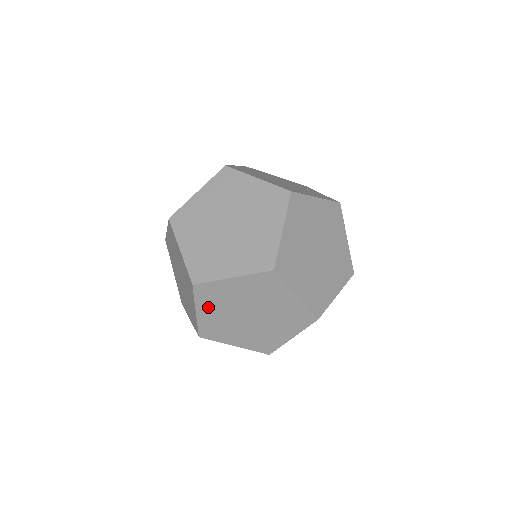
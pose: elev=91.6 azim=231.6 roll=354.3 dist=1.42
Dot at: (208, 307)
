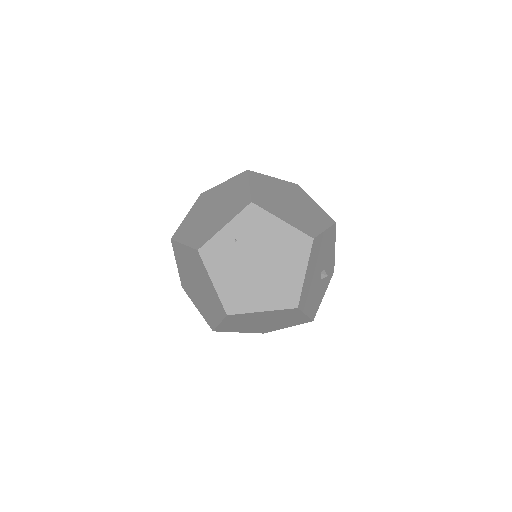
Dot at: (258, 186)
